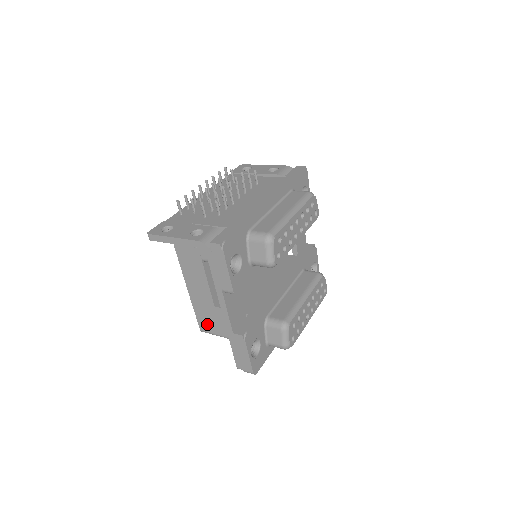
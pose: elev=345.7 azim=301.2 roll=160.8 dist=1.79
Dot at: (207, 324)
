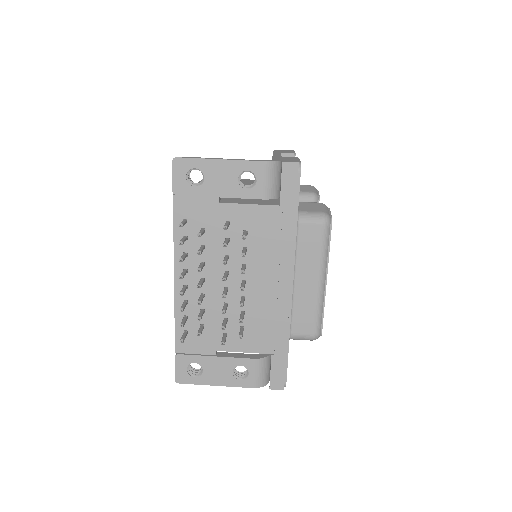
Dot at: occluded
